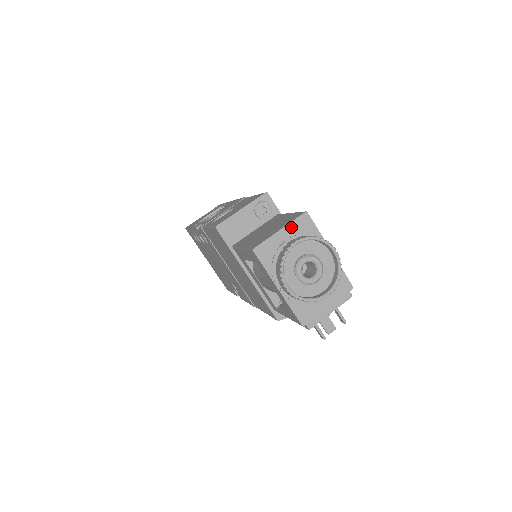
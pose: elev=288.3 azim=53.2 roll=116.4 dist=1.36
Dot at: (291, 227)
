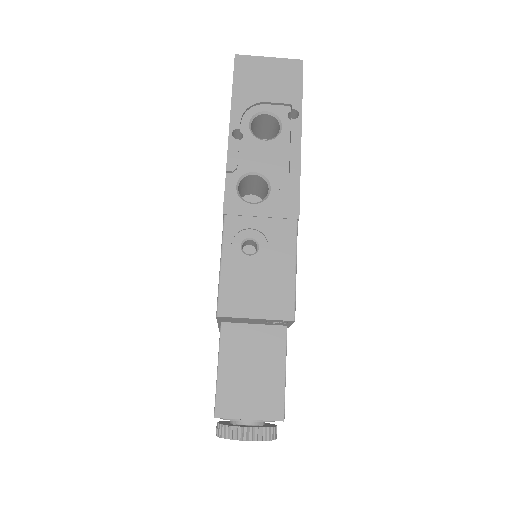
Dot at: occluded
